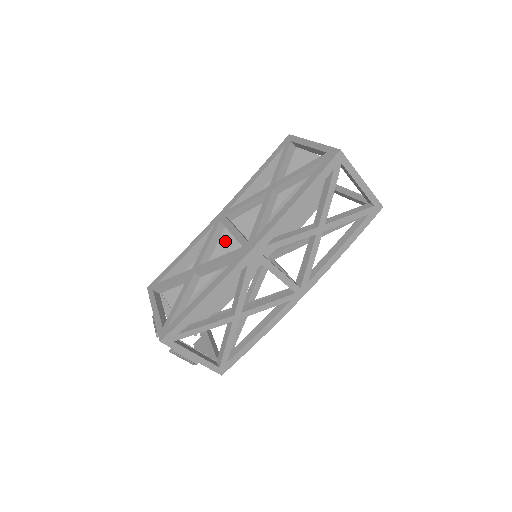
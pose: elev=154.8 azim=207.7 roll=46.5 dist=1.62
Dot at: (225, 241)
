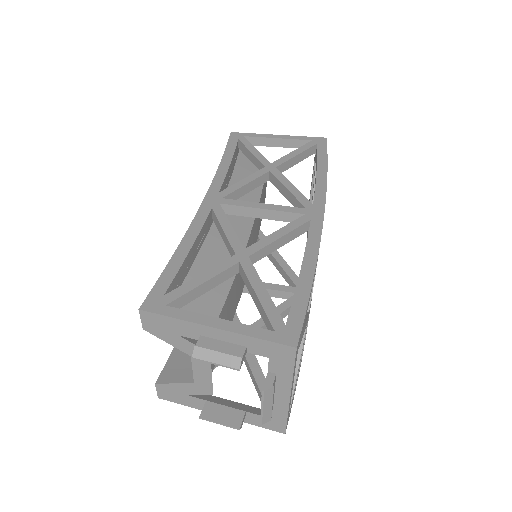
Dot at: occluded
